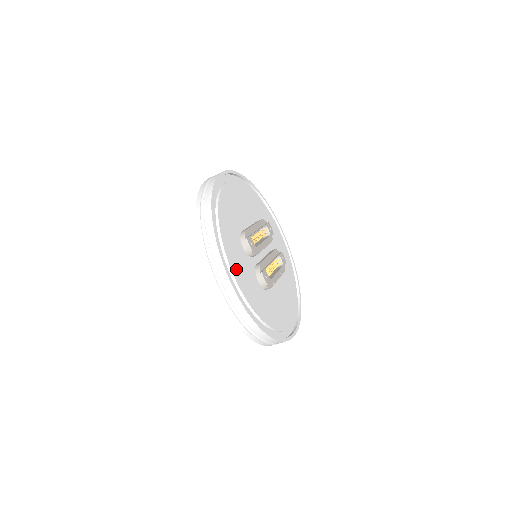
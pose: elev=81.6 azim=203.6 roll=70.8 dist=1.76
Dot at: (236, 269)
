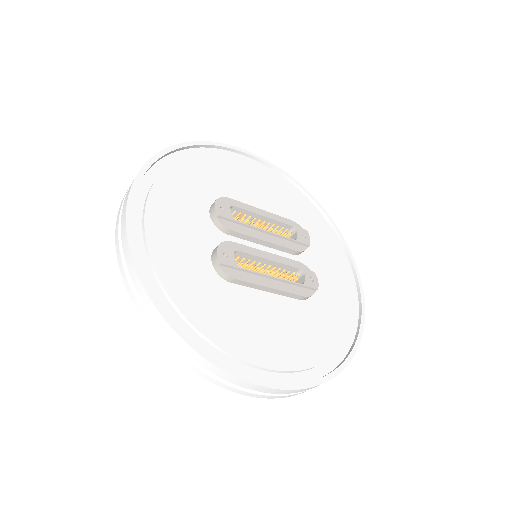
Dot at: (161, 212)
